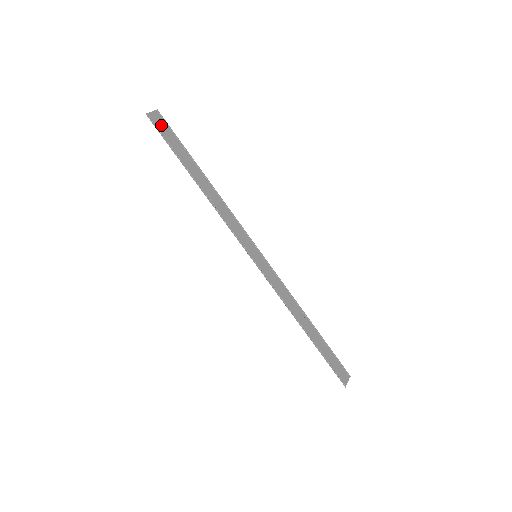
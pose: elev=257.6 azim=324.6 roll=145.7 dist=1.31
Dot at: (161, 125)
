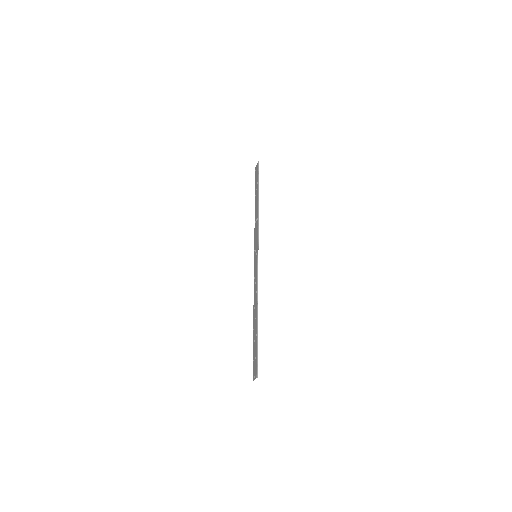
Dot at: (257, 172)
